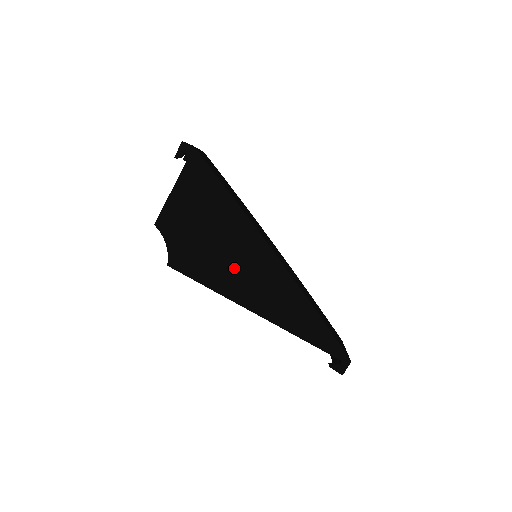
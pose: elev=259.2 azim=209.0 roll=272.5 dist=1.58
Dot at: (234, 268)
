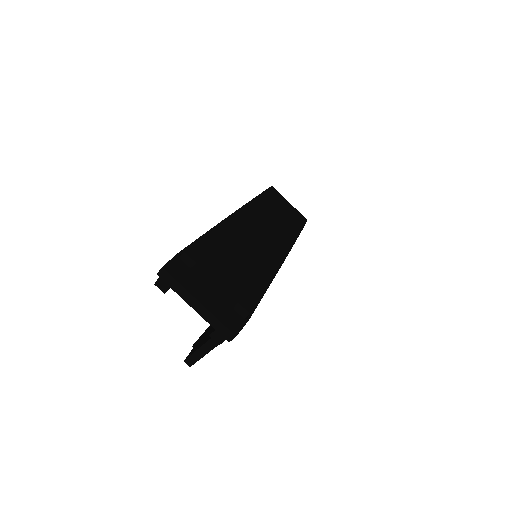
Dot at: occluded
